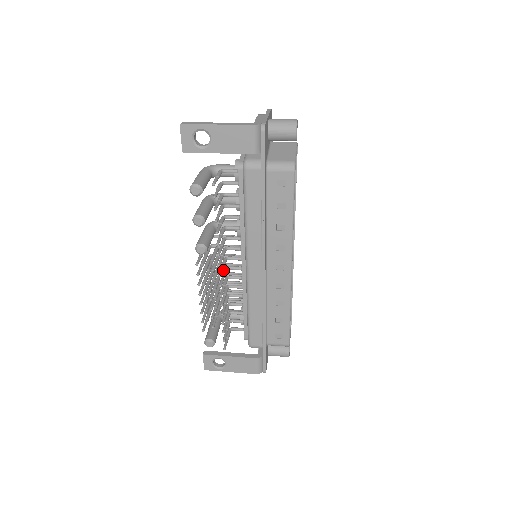
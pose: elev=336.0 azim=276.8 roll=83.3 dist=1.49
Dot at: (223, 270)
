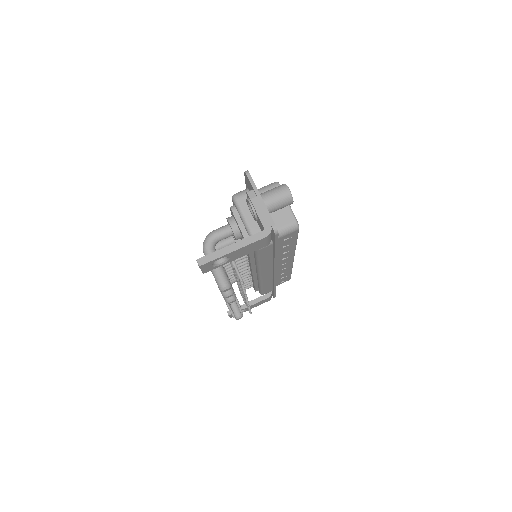
Dot at: occluded
